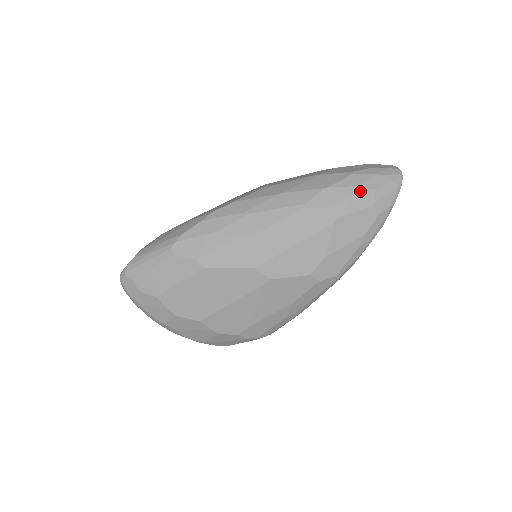
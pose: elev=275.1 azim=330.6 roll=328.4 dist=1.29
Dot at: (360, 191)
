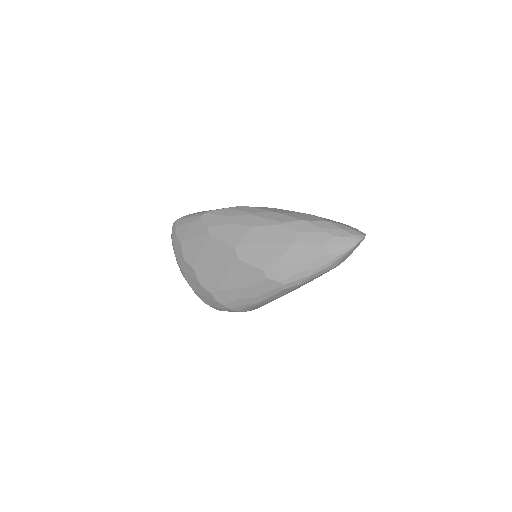
Dot at: (322, 232)
